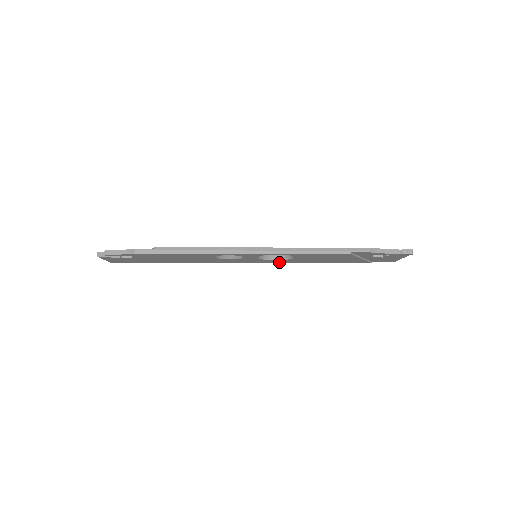
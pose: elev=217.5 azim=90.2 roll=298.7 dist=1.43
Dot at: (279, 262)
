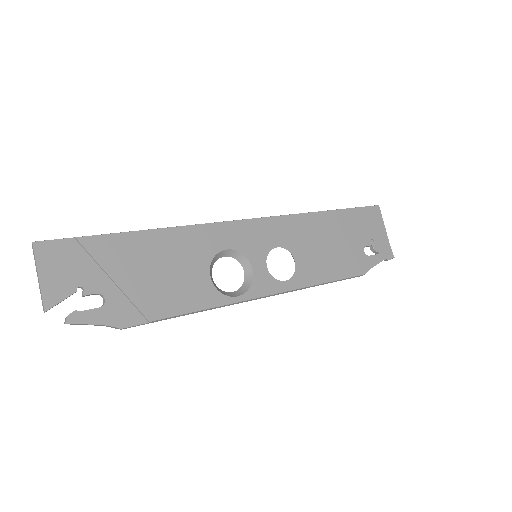
Dot at: occluded
